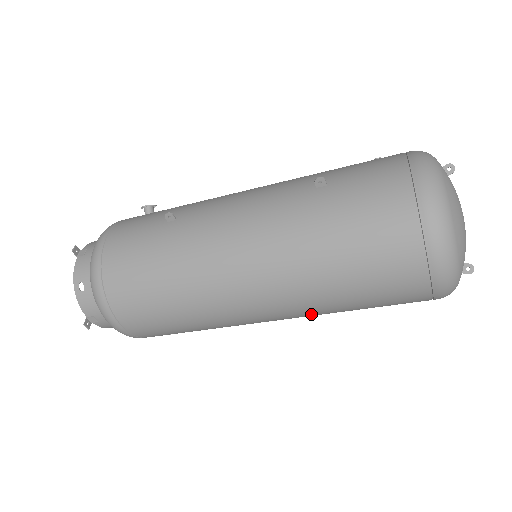
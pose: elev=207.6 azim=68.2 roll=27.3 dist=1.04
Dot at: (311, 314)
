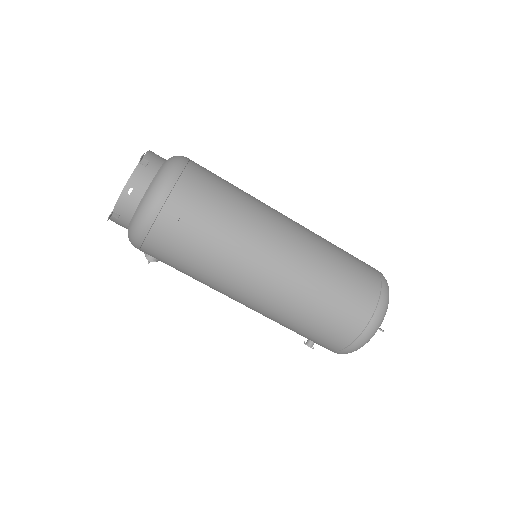
Dot at: (306, 271)
